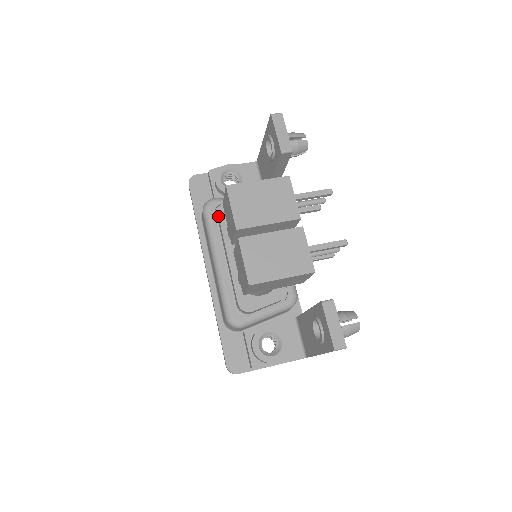
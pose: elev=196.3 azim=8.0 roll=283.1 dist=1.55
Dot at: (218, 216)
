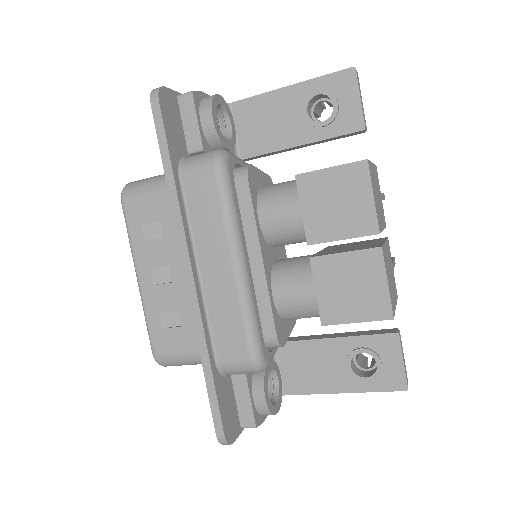
Dot at: (248, 186)
